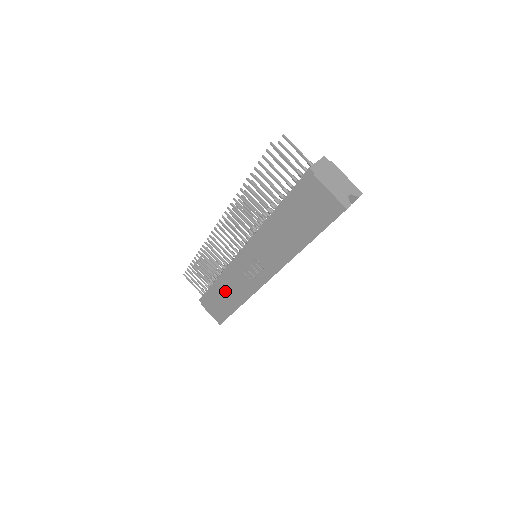
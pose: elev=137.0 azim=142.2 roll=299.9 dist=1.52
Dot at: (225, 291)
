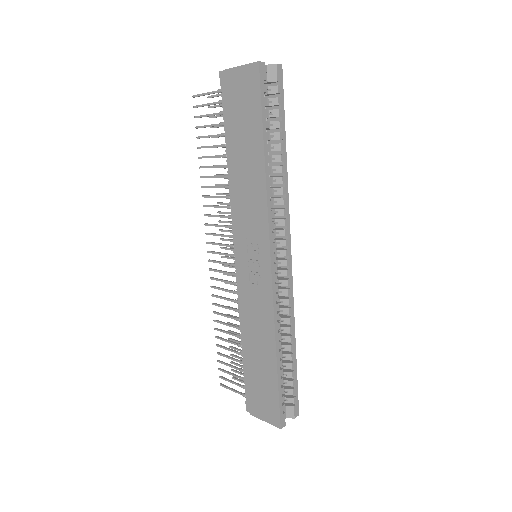
Dot at: (253, 345)
